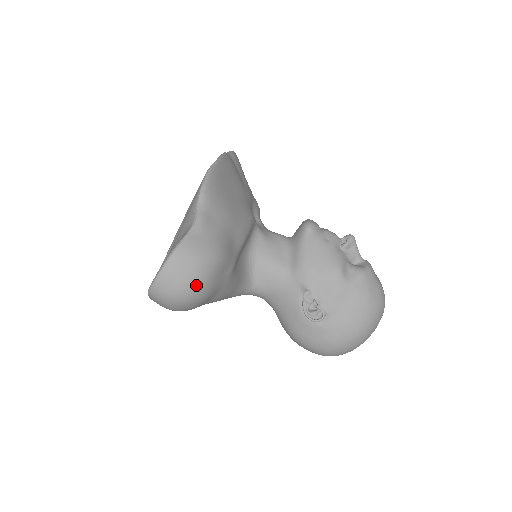
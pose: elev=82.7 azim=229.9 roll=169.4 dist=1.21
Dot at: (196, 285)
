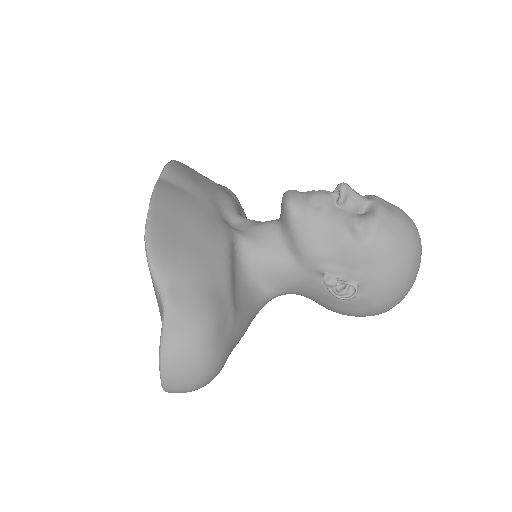
Dot at: (204, 367)
